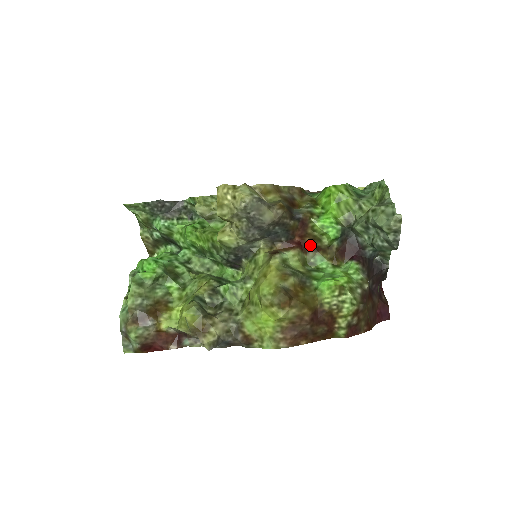
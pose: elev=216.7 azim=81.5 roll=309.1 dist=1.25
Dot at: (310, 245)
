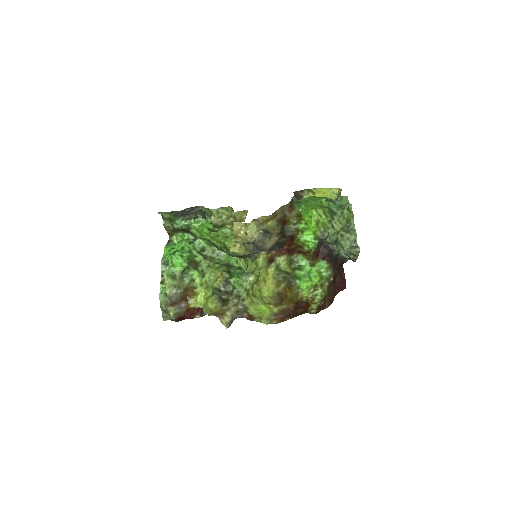
Dot at: (295, 250)
